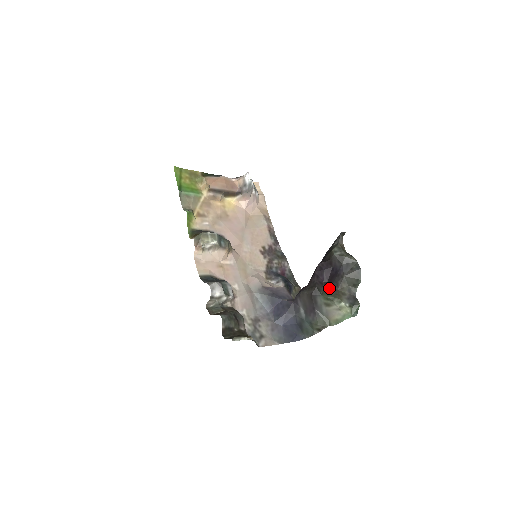
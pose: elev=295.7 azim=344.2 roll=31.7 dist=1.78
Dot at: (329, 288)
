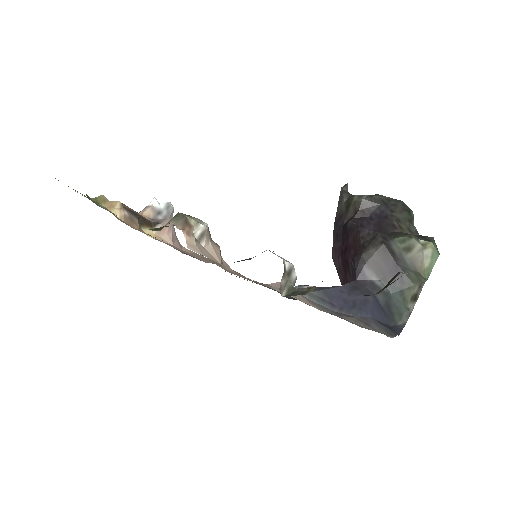
Dot at: (390, 233)
